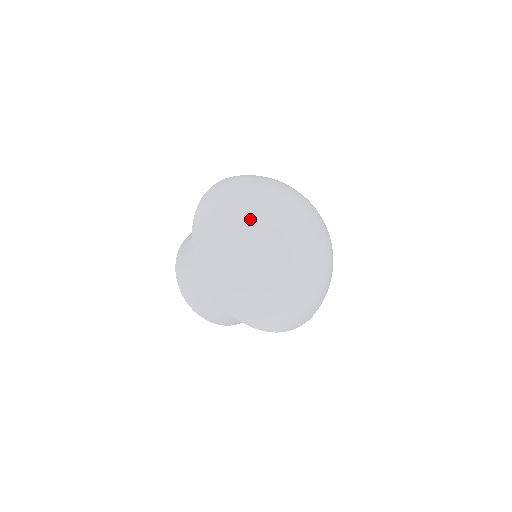
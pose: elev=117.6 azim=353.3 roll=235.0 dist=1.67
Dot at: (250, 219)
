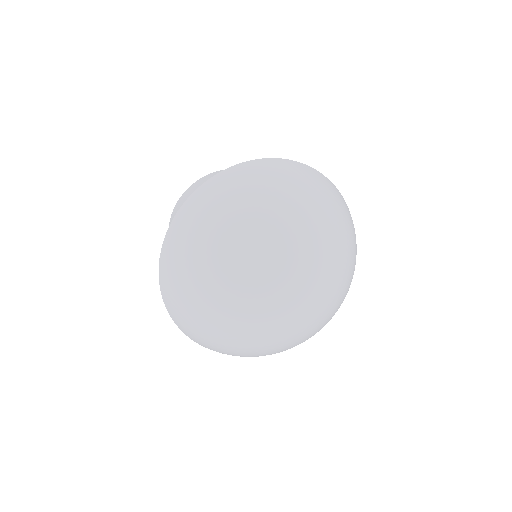
Dot at: (244, 245)
